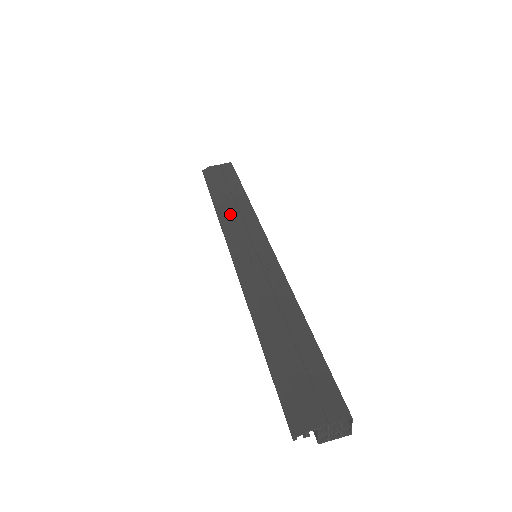
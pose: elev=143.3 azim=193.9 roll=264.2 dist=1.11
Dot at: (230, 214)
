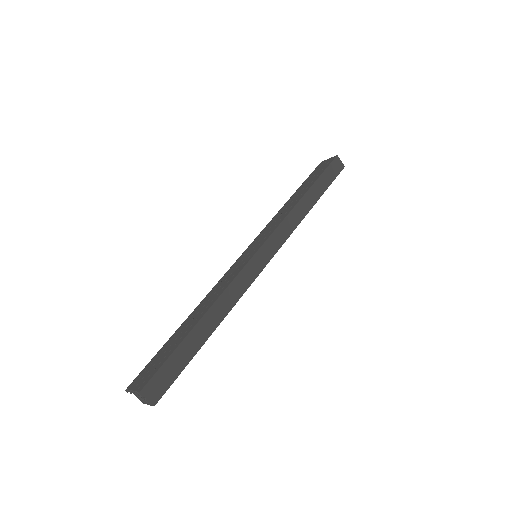
Dot at: (277, 215)
